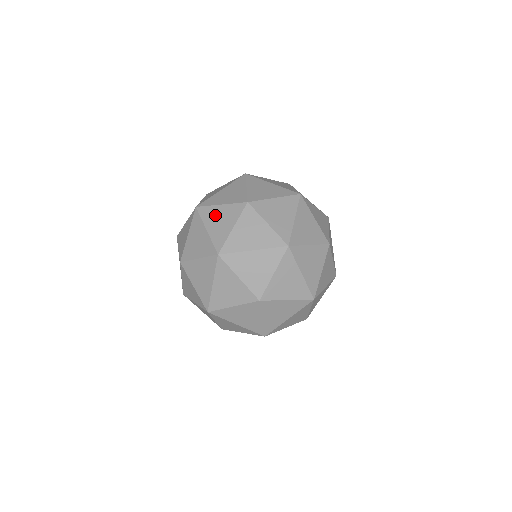
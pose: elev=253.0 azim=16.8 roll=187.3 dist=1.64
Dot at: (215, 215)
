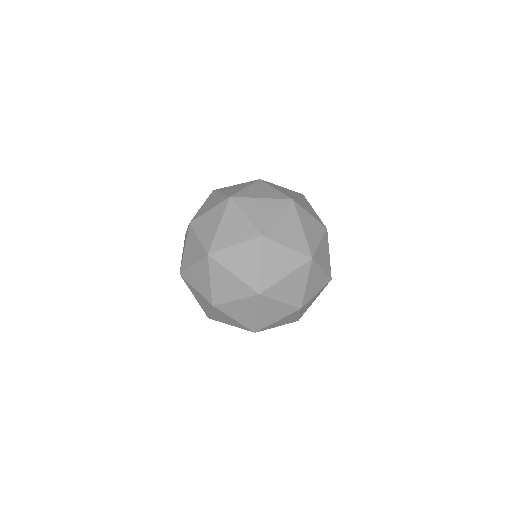
Dot at: (234, 220)
